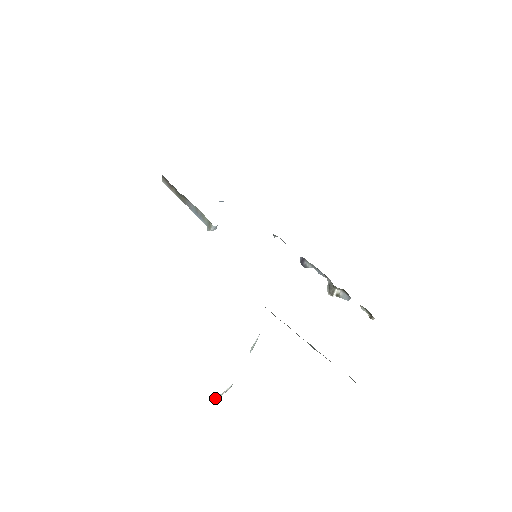
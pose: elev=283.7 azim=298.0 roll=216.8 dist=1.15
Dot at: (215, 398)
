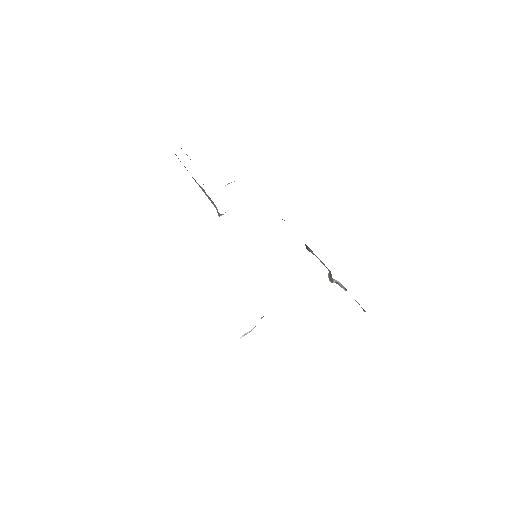
Dot at: (242, 336)
